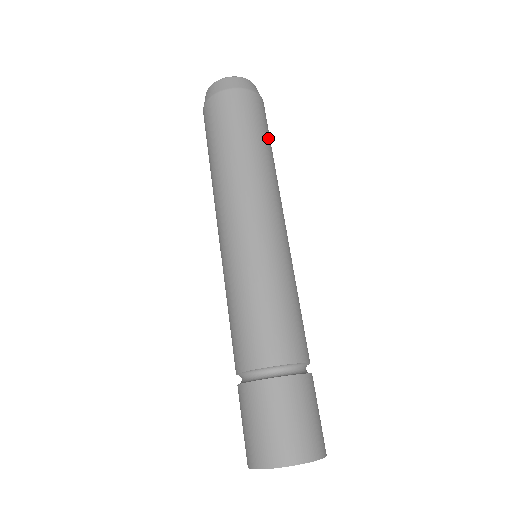
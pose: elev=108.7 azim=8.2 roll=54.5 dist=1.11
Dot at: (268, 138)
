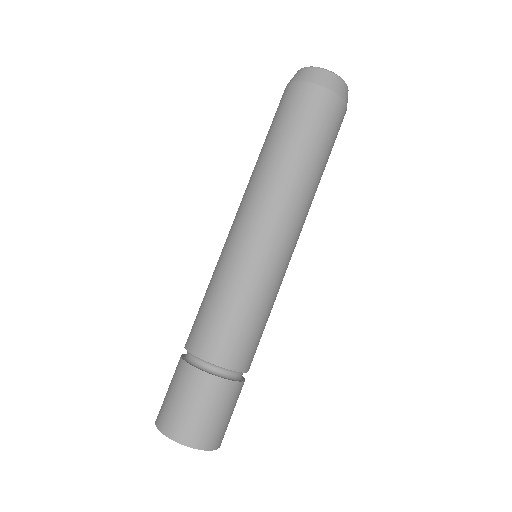
Dot at: occluded
